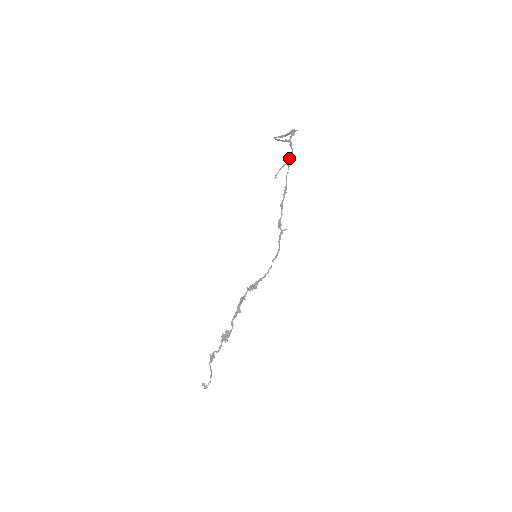
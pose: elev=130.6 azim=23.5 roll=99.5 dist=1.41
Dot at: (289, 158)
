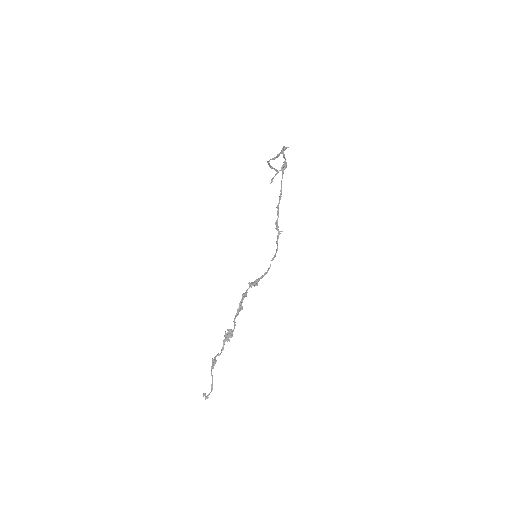
Dot at: (283, 166)
